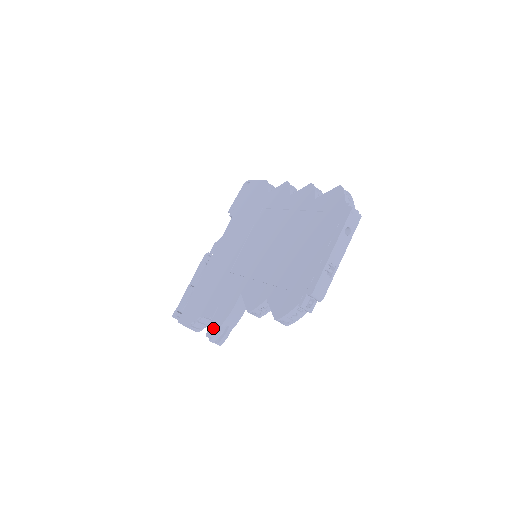
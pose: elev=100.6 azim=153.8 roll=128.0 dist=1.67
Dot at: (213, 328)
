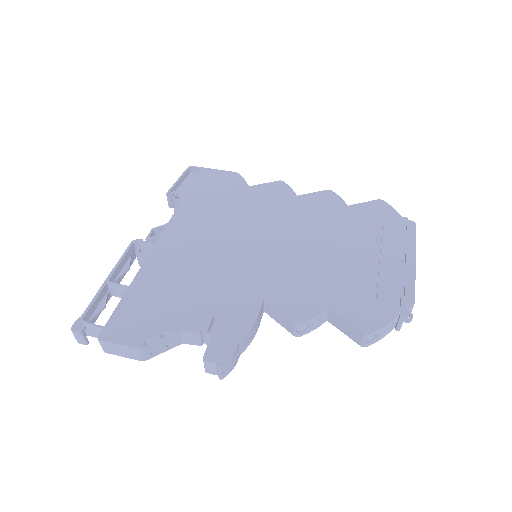
Dot at: (220, 347)
